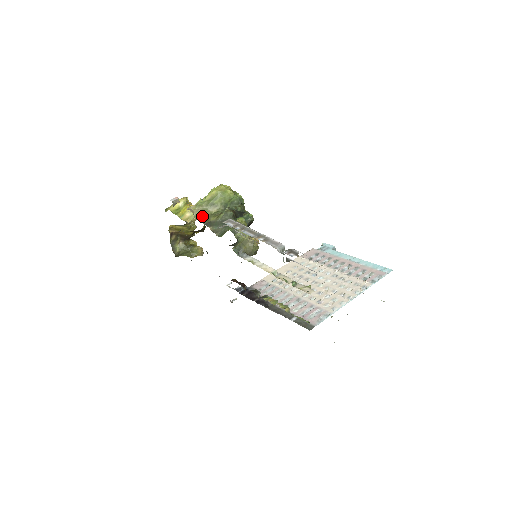
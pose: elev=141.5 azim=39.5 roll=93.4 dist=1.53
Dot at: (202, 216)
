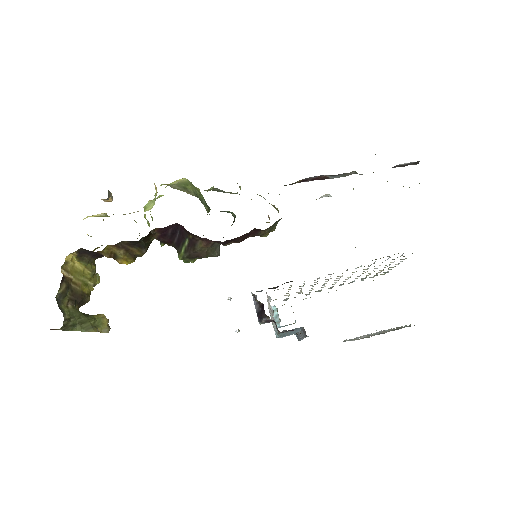
Dot at: occluded
